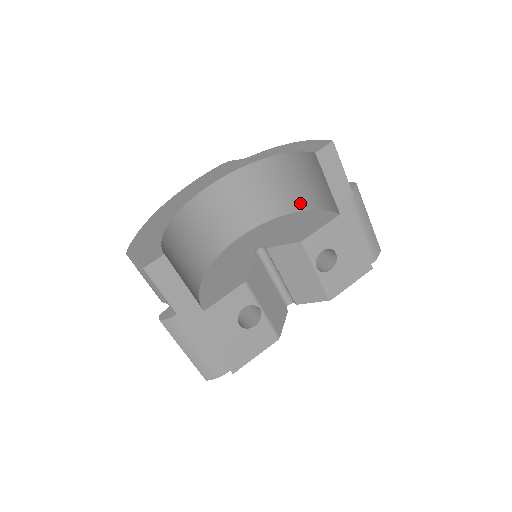
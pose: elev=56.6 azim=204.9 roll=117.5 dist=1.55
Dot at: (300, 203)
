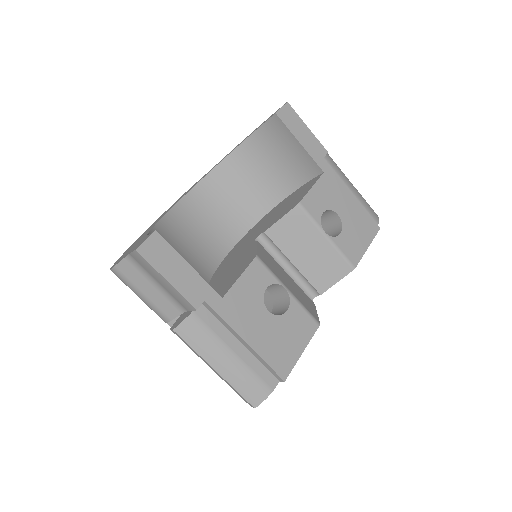
Dot at: (279, 190)
